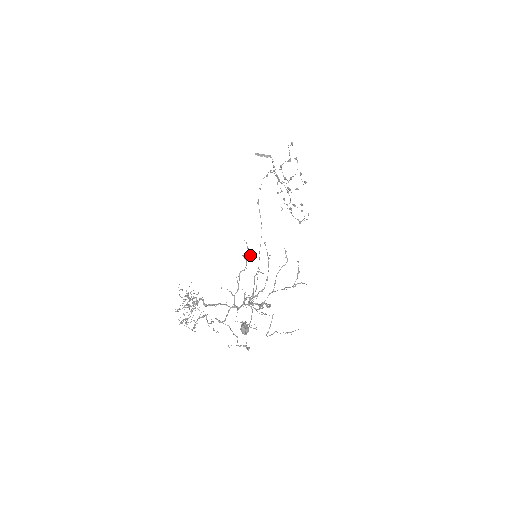
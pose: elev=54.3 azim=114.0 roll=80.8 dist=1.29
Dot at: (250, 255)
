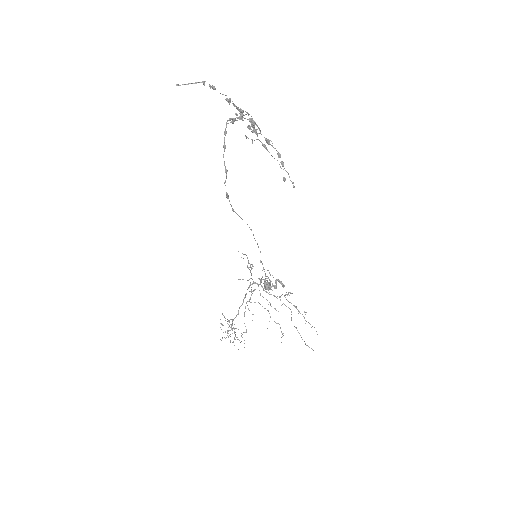
Dot at: (252, 265)
